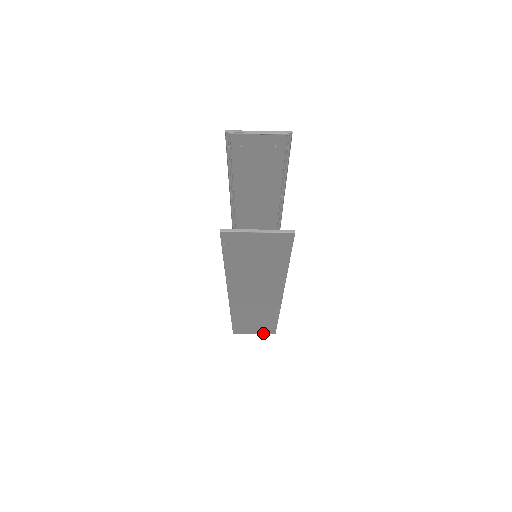
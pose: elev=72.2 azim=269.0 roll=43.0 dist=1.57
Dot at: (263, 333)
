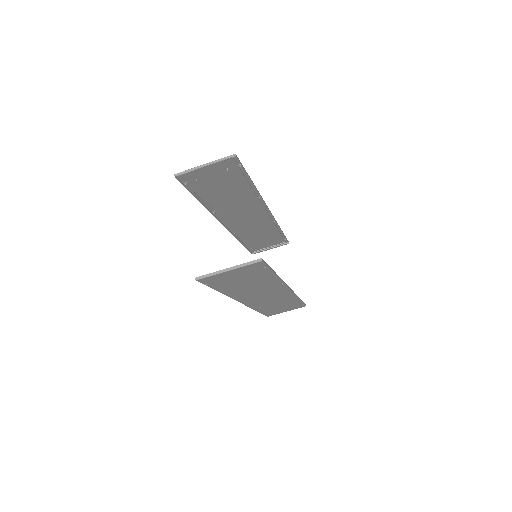
Dot at: occluded
